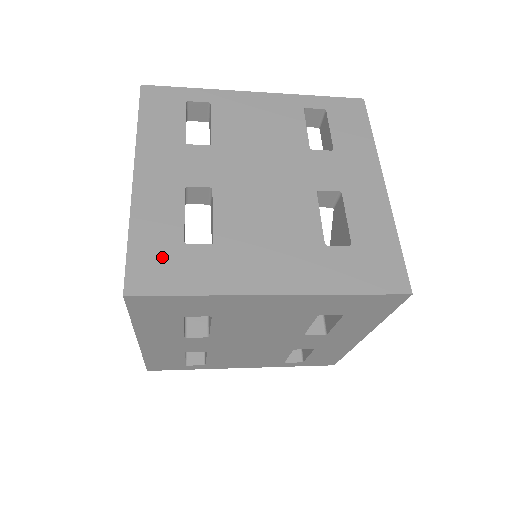
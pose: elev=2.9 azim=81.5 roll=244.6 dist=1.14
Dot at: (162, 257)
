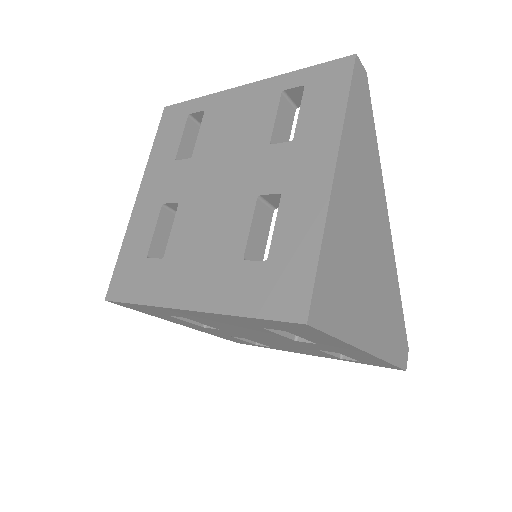
Dot at: (131, 270)
